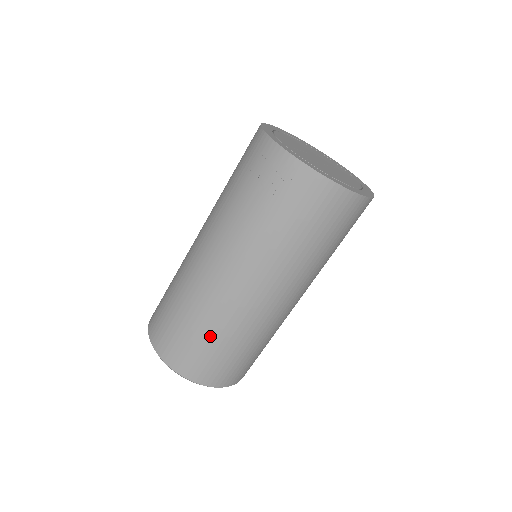
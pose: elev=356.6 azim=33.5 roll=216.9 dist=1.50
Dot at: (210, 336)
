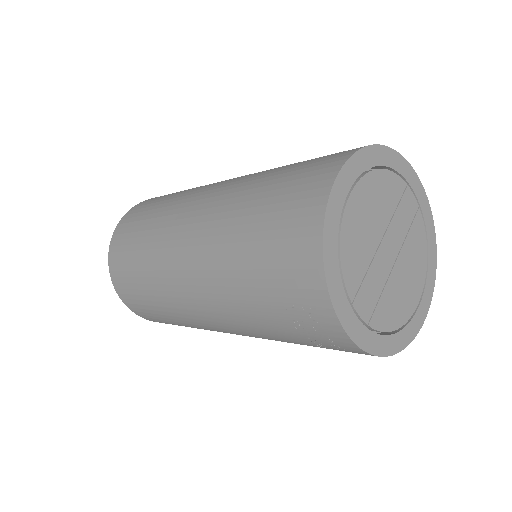
Dot at: occluded
